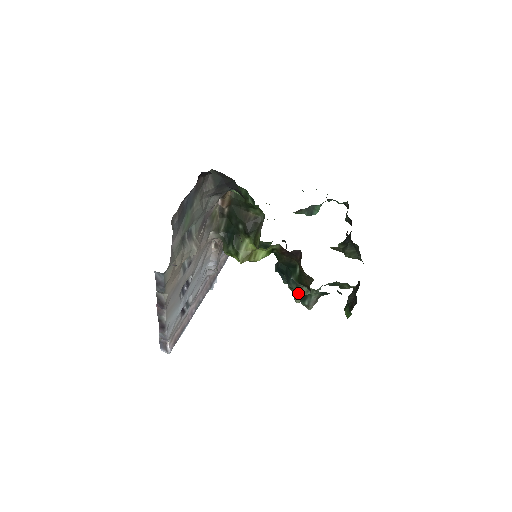
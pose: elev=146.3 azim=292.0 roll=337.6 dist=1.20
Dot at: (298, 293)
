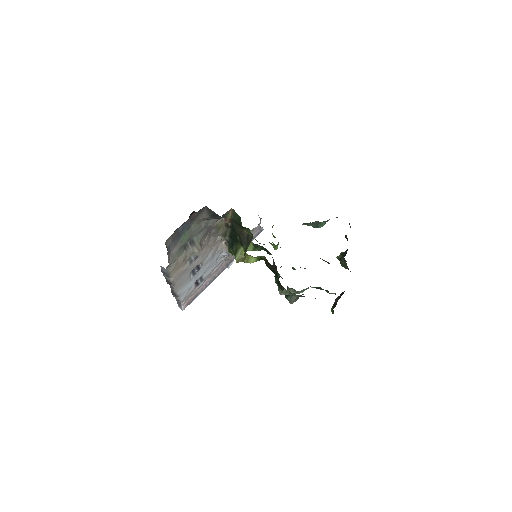
Dot at: (280, 292)
